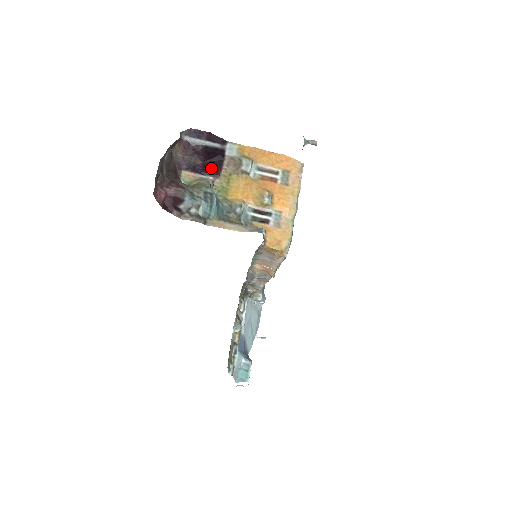
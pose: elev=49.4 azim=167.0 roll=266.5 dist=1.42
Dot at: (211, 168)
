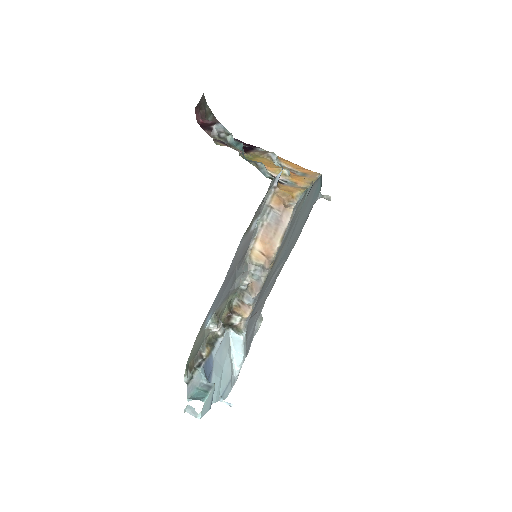
Dot at: occluded
